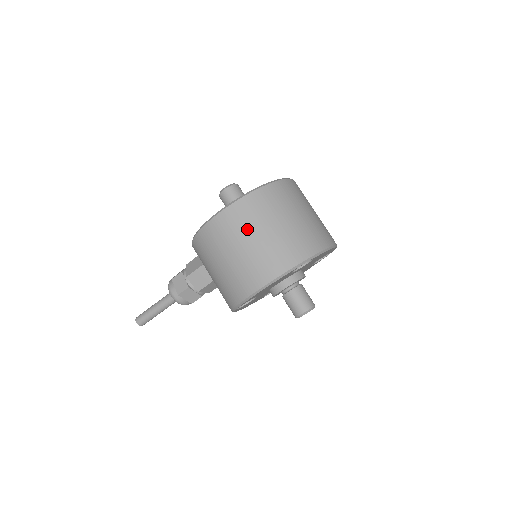
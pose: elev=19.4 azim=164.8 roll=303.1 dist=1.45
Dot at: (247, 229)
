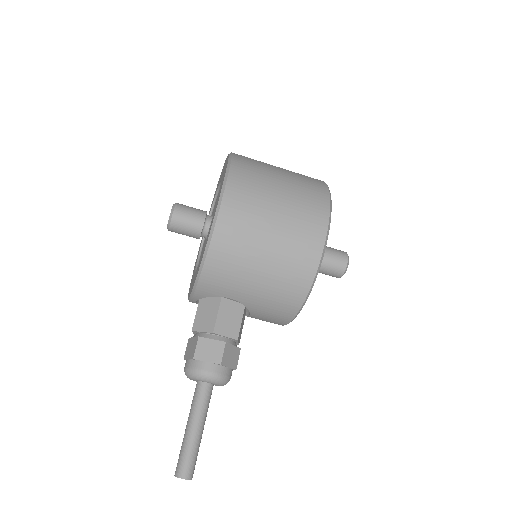
Dot at: (264, 186)
